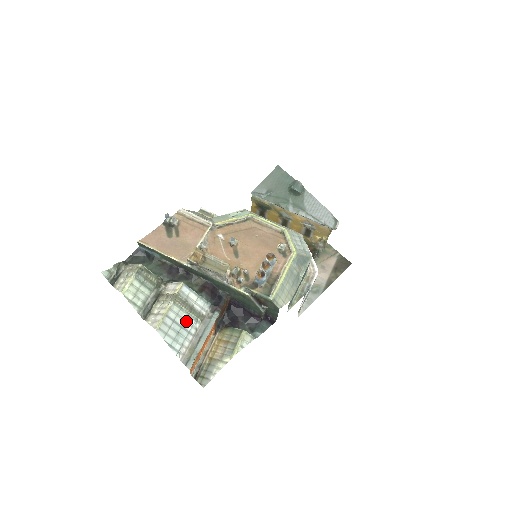
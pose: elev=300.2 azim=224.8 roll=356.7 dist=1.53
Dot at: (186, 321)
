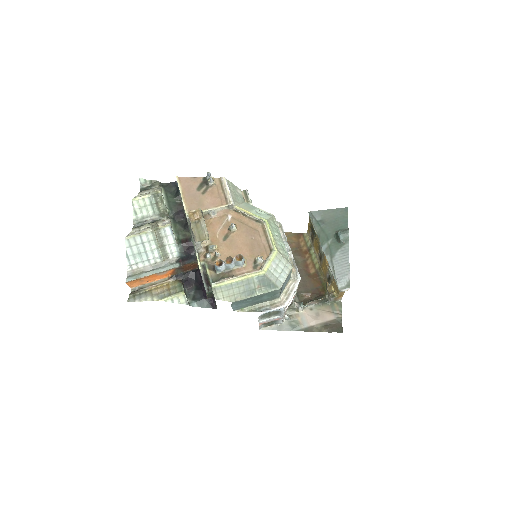
Dot at: (152, 251)
